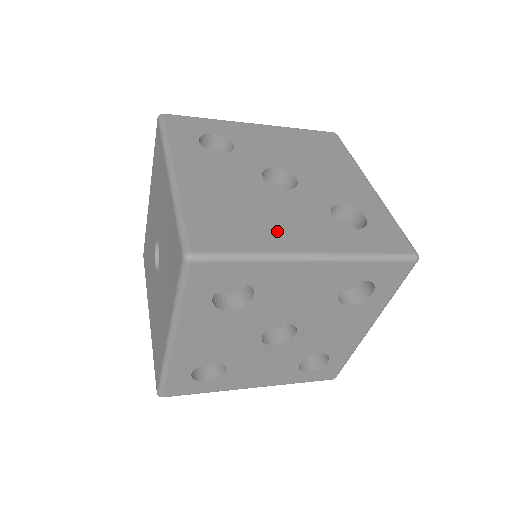
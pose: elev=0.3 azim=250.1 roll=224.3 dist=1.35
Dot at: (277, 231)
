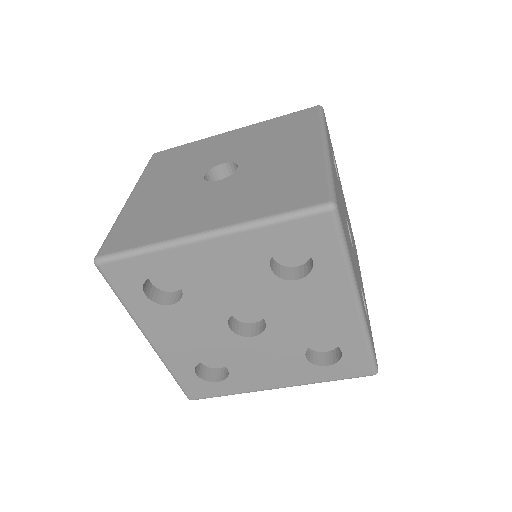
Dot at: occluded
